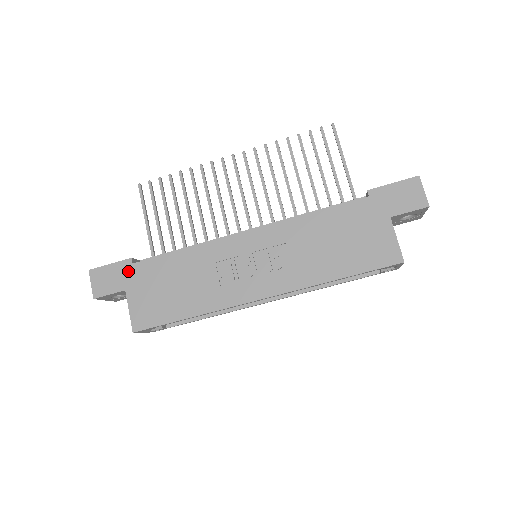
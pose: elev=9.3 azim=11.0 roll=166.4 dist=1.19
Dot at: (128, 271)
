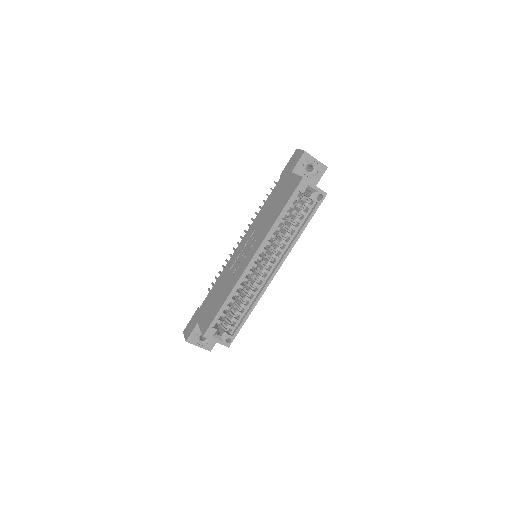
Dot at: (198, 314)
